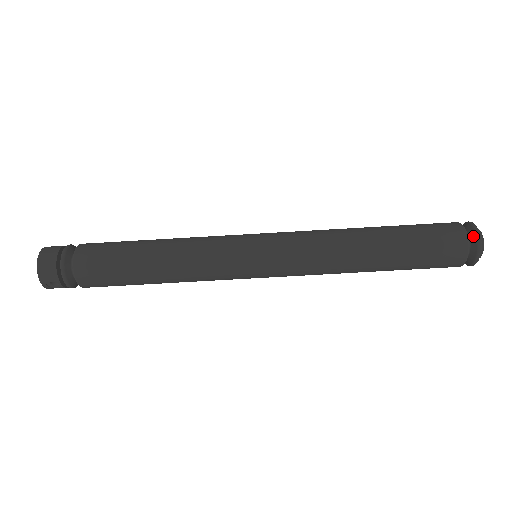
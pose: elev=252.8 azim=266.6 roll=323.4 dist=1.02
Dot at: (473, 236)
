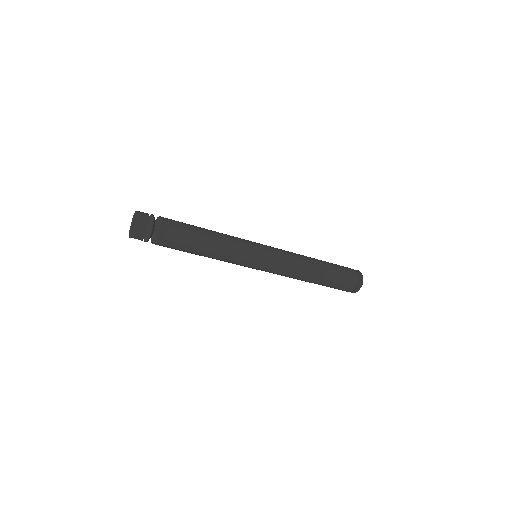
Dot at: (359, 284)
